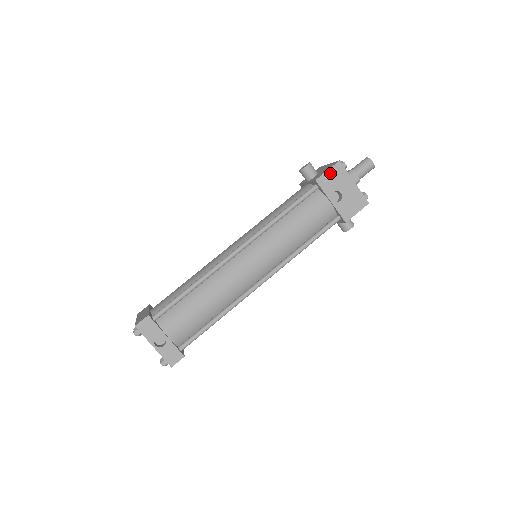
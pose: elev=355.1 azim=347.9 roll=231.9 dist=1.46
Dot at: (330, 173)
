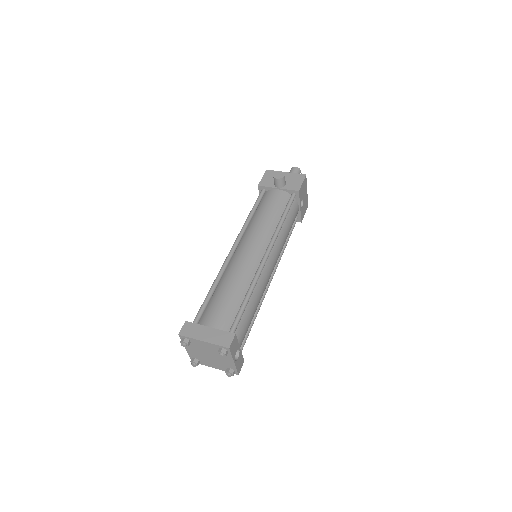
Dot at: (303, 185)
